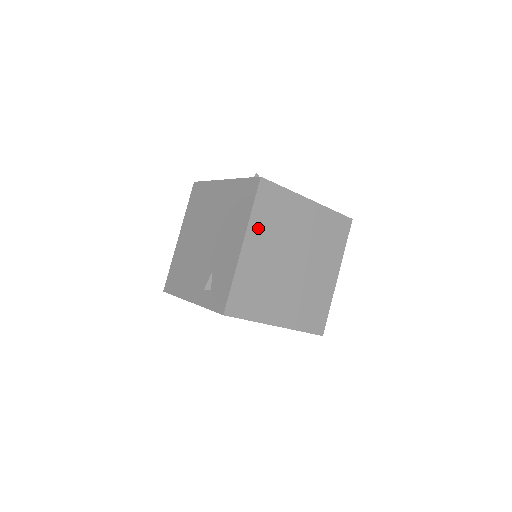
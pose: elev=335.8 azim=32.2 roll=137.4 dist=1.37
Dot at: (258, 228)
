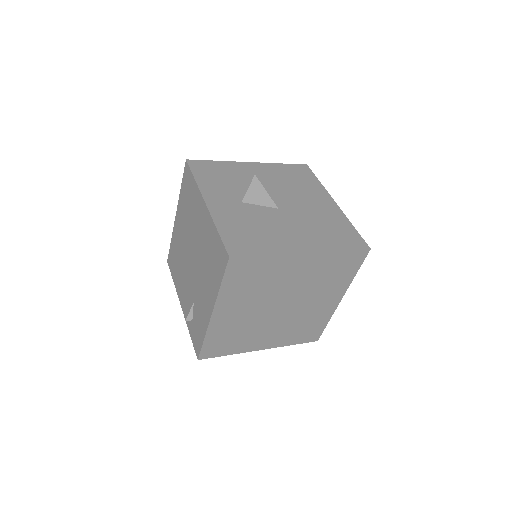
Dot at: (231, 297)
